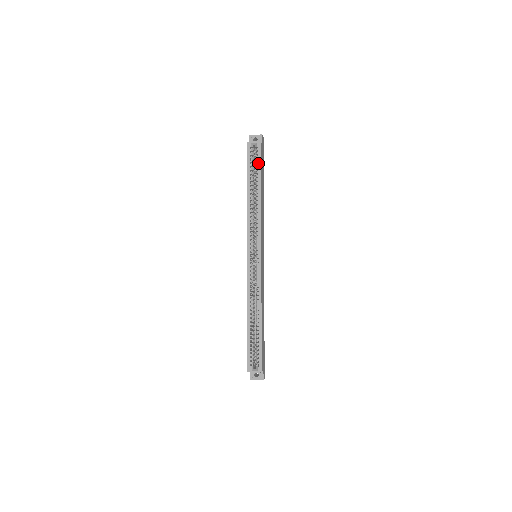
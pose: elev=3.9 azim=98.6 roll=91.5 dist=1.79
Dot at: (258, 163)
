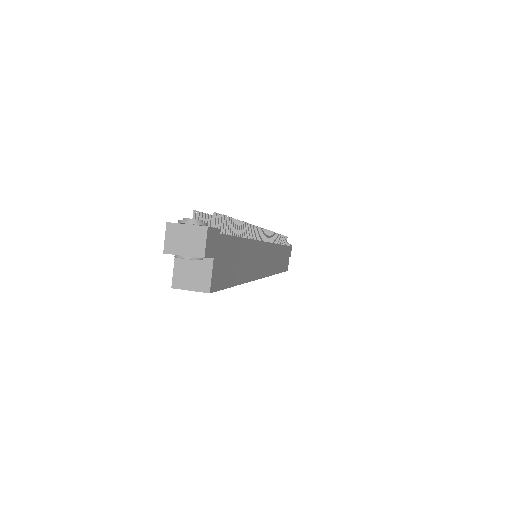
Dot at: occluded
